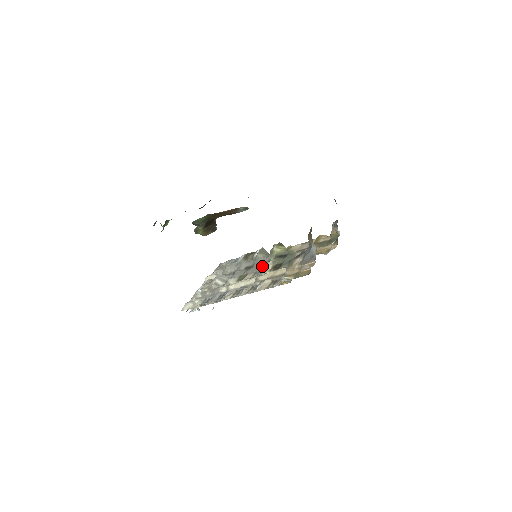
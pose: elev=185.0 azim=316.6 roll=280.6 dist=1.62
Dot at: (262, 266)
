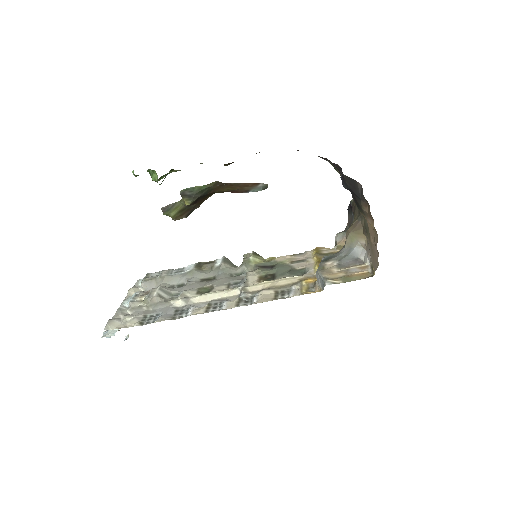
Dot at: (236, 277)
